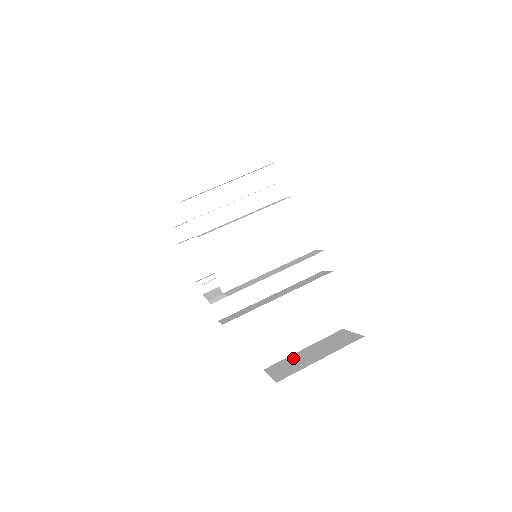
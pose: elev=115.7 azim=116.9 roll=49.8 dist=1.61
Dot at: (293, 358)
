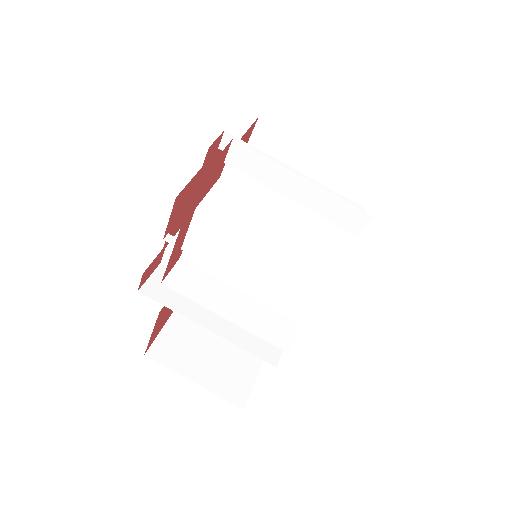
Dot at: (197, 337)
